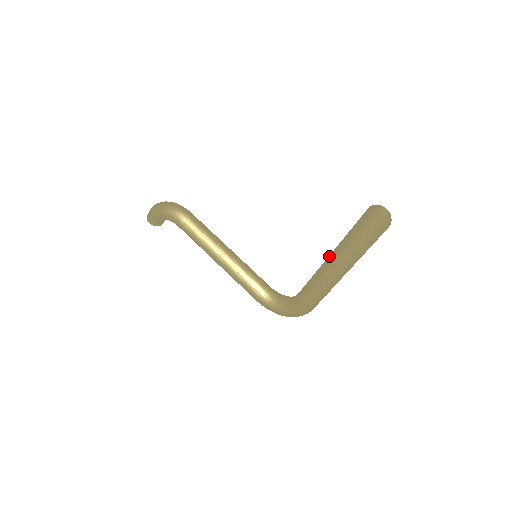
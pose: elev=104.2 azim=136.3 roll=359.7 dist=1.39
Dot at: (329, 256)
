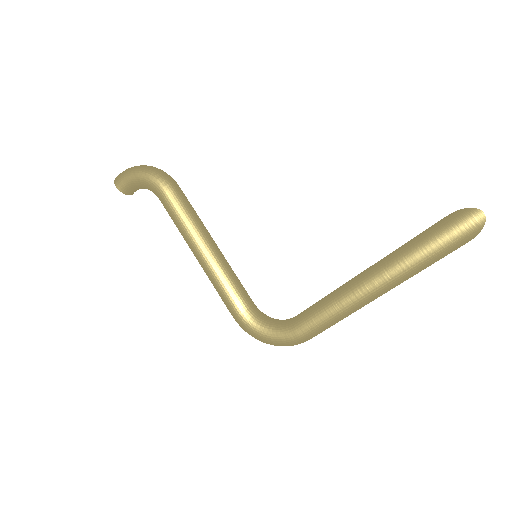
Dot at: (369, 268)
